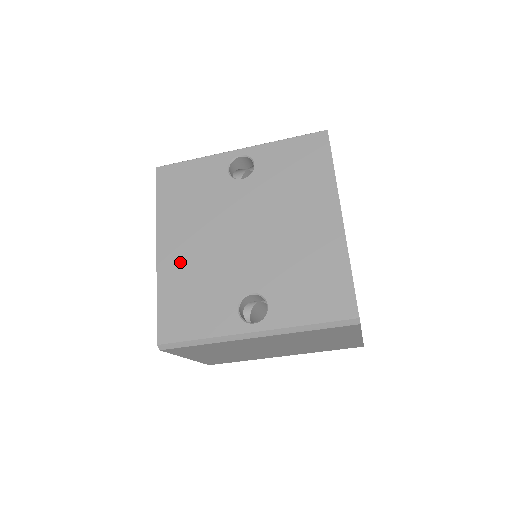
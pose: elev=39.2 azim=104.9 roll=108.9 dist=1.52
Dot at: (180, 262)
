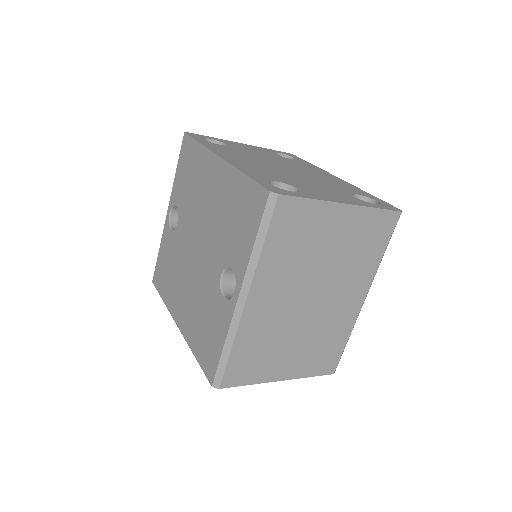
Dot at: (188, 315)
